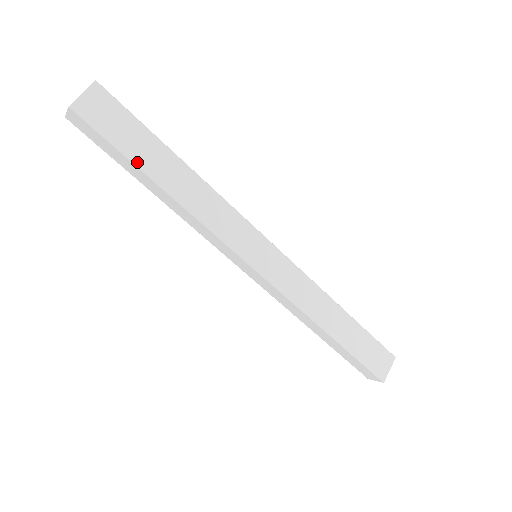
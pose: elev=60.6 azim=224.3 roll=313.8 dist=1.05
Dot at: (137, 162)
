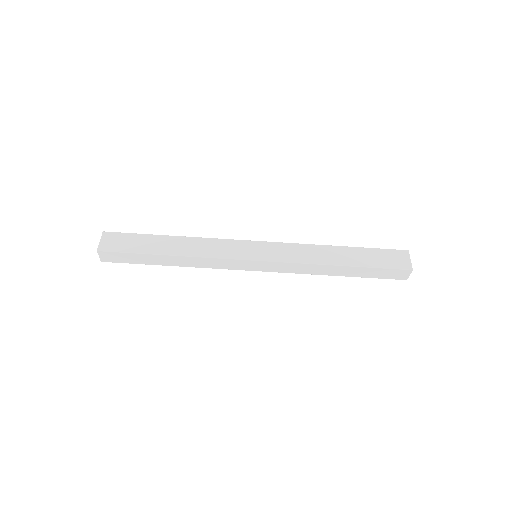
Dot at: (148, 252)
